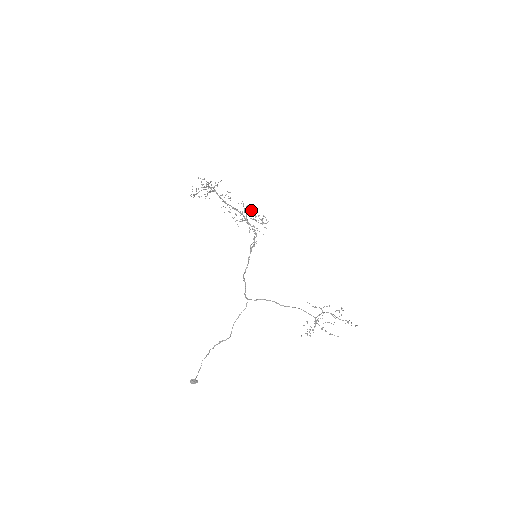
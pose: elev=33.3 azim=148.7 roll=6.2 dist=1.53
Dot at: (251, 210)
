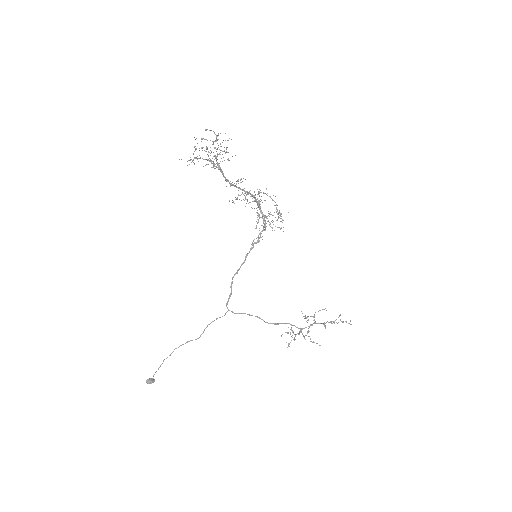
Dot at: occluded
